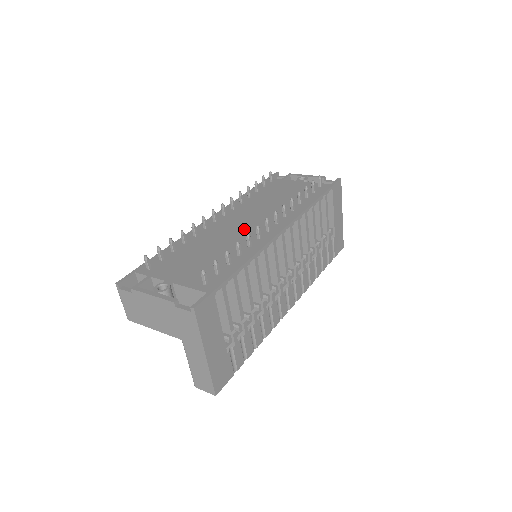
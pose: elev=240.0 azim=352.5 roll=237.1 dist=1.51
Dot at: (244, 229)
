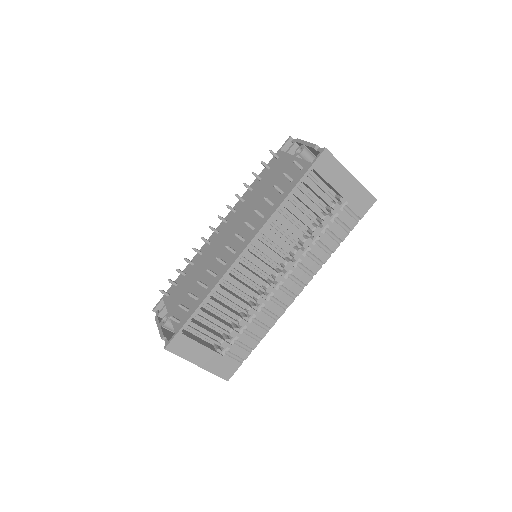
Dot at: (225, 248)
